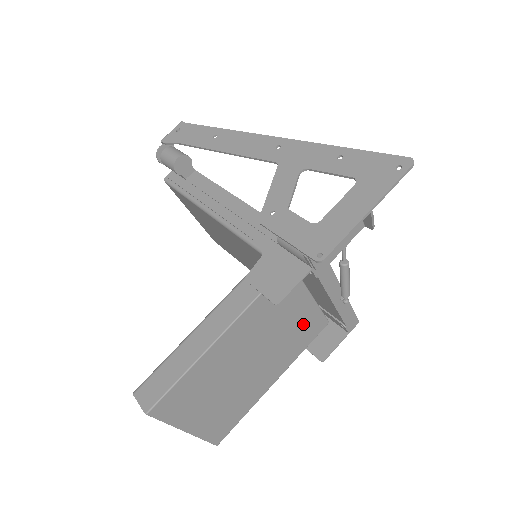
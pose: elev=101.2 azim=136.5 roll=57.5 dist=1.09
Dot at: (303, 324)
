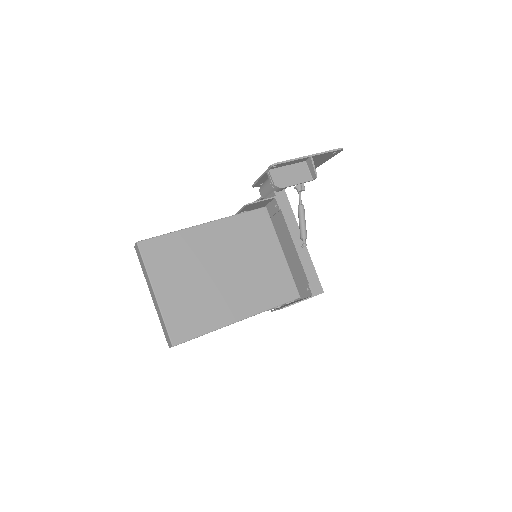
Dot at: (274, 275)
